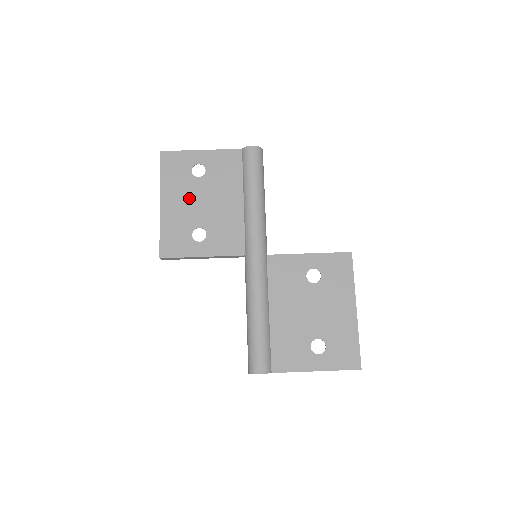
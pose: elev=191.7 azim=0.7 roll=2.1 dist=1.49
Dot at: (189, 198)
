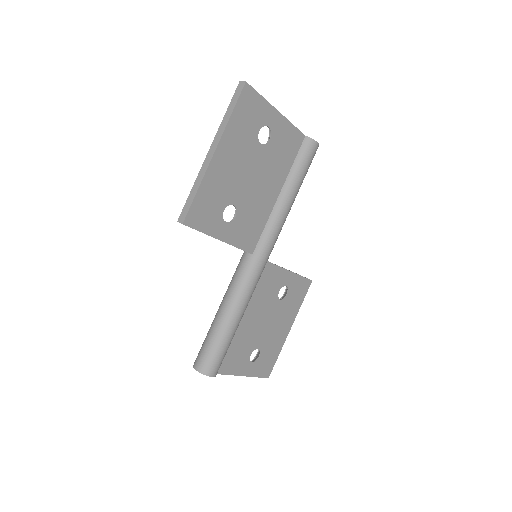
Dot at: (242, 164)
